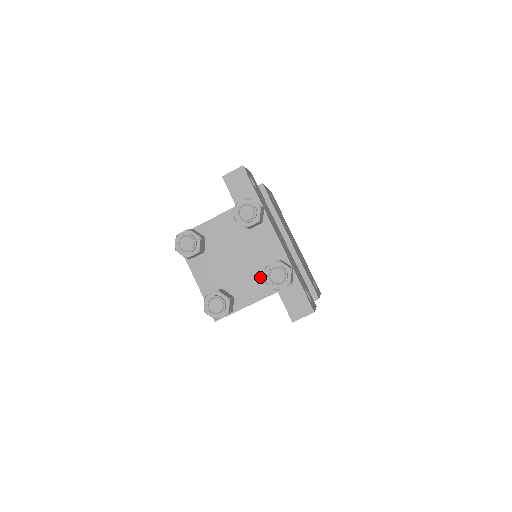
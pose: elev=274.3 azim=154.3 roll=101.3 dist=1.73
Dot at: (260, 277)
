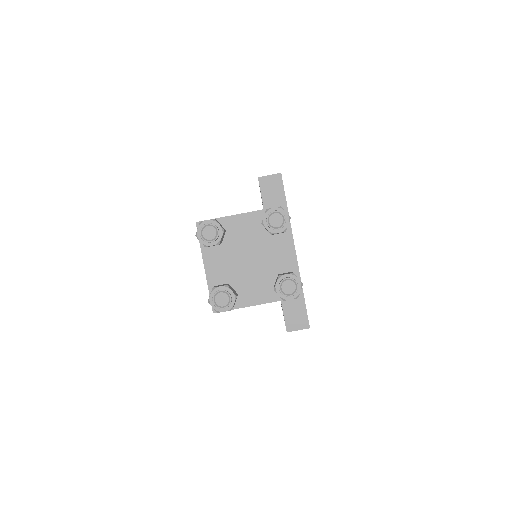
Dot at: (268, 282)
